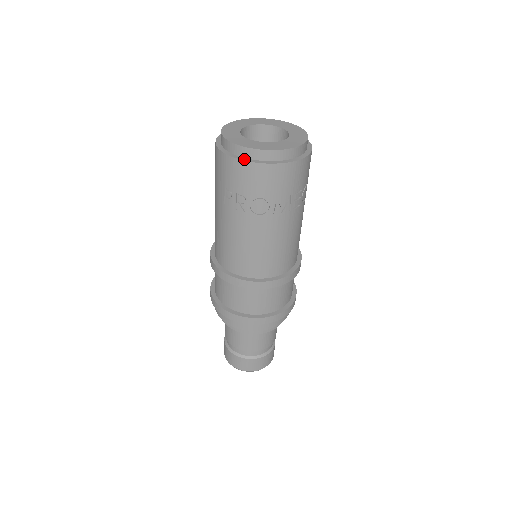
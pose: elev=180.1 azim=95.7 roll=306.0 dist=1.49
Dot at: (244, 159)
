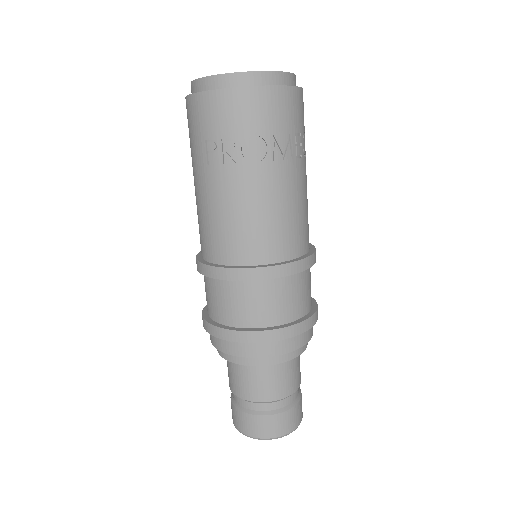
Dot at: (225, 88)
